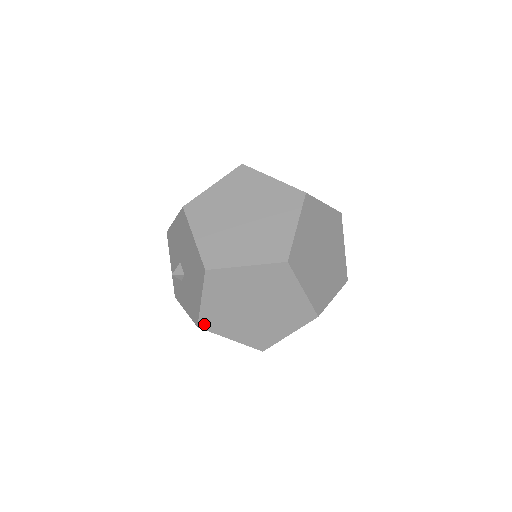
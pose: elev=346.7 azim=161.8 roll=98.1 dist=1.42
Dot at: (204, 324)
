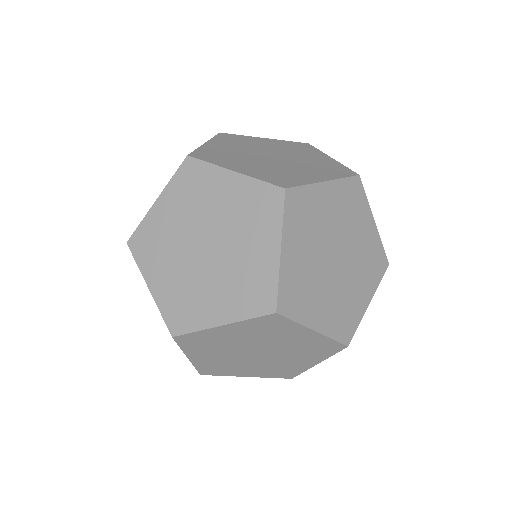
Dot at: occluded
